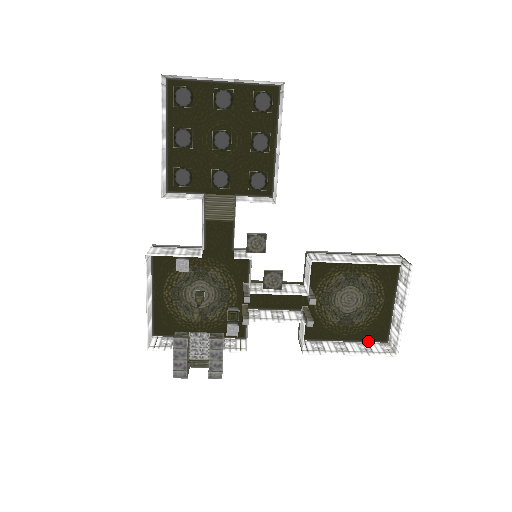
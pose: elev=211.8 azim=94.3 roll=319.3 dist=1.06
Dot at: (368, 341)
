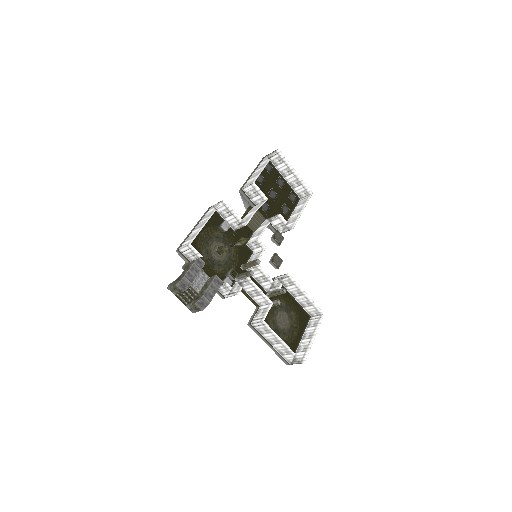
Dot at: (282, 355)
